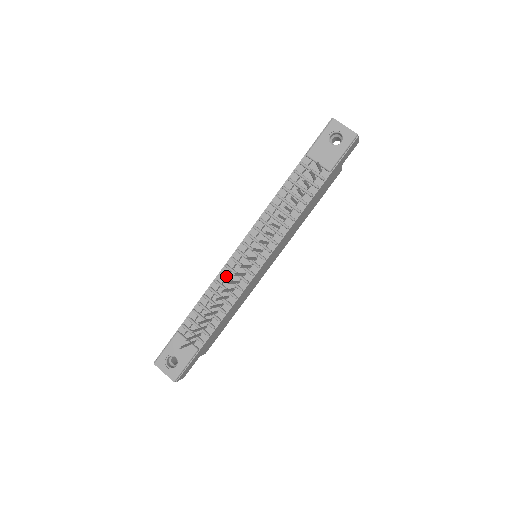
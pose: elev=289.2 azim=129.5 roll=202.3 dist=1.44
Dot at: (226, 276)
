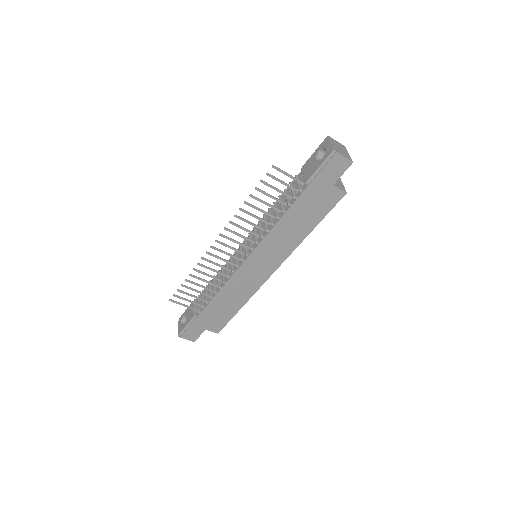
Dot at: (227, 263)
